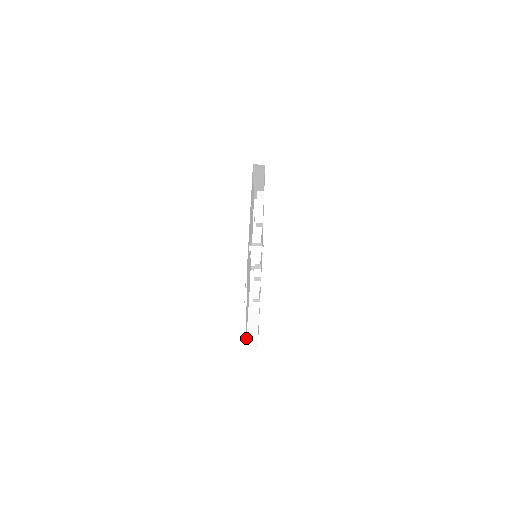
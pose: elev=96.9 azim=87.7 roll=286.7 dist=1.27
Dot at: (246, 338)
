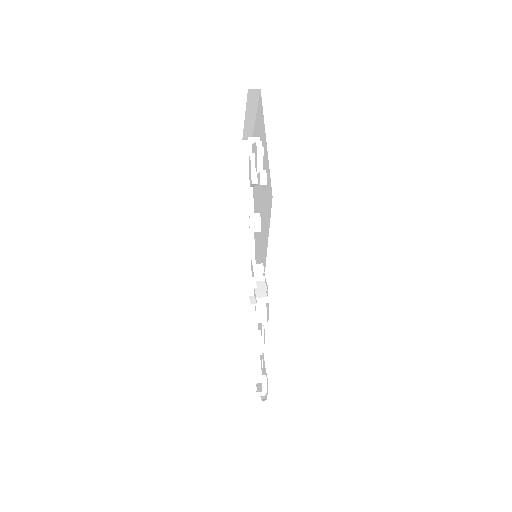
Dot at: occluded
